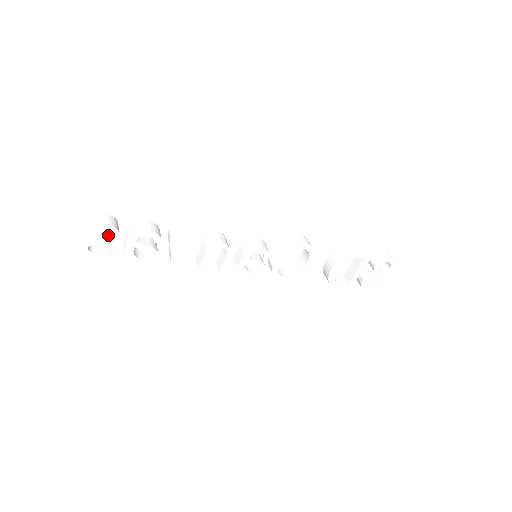
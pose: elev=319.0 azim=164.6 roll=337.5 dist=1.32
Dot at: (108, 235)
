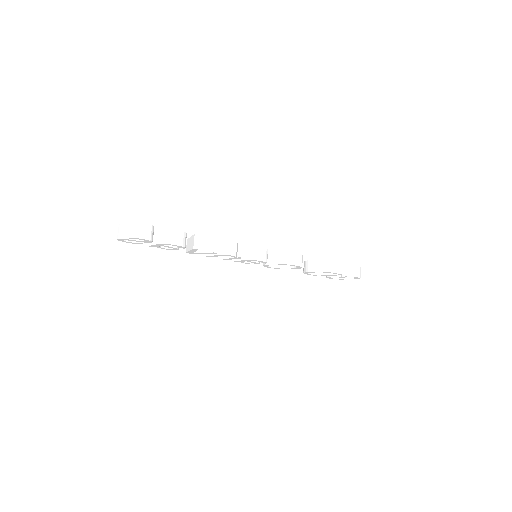
Dot at: occluded
